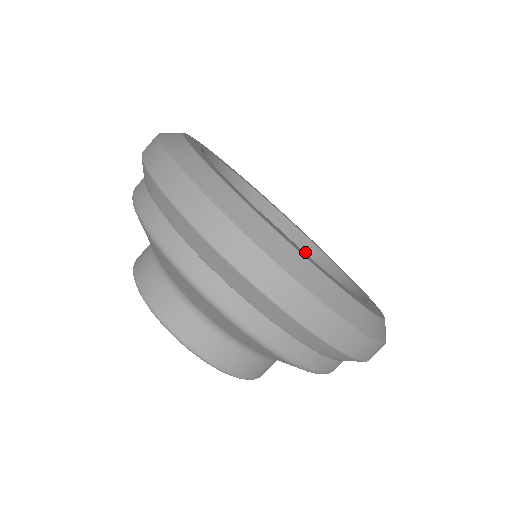
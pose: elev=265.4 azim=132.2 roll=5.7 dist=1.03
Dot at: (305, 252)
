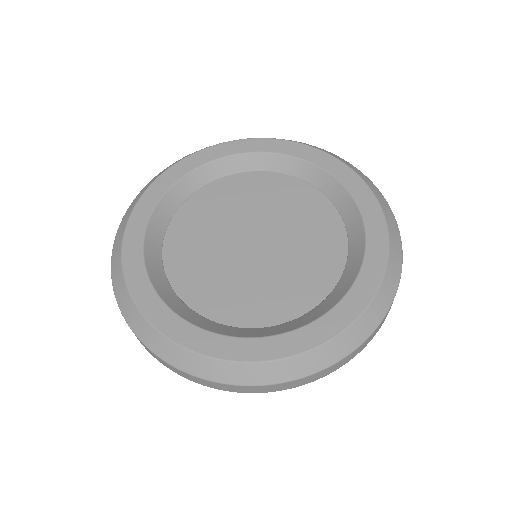
Dot at: (292, 175)
